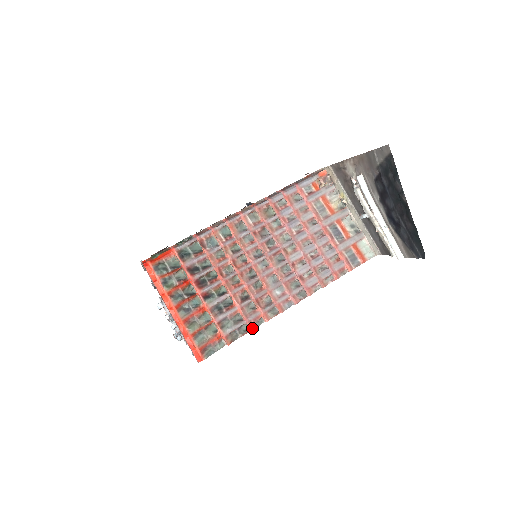
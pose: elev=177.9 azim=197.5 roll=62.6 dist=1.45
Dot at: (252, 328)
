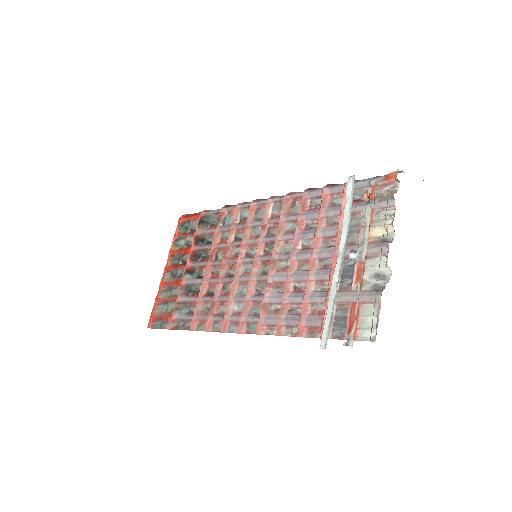
Dot at: (191, 328)
